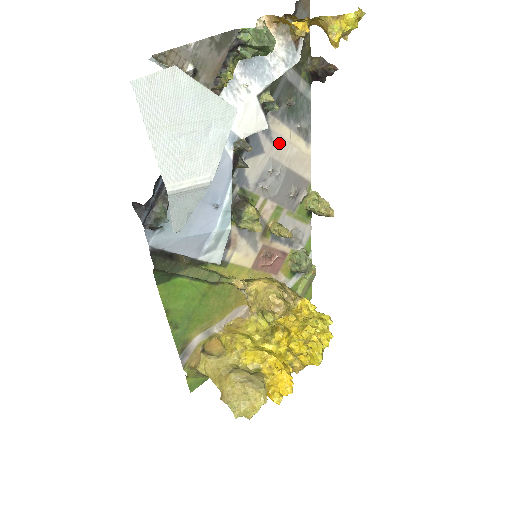
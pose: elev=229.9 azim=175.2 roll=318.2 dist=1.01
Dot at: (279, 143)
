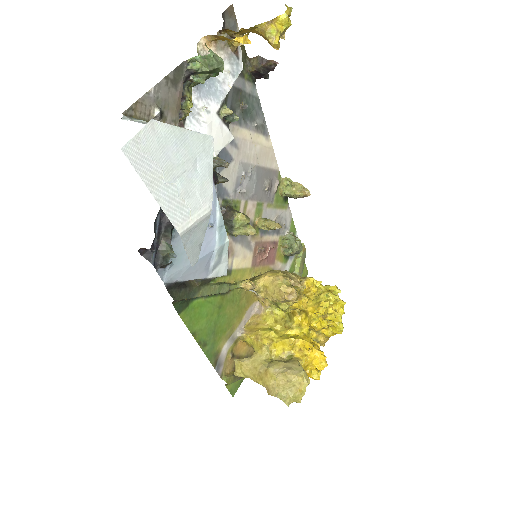
Dot at: (243, 146)
